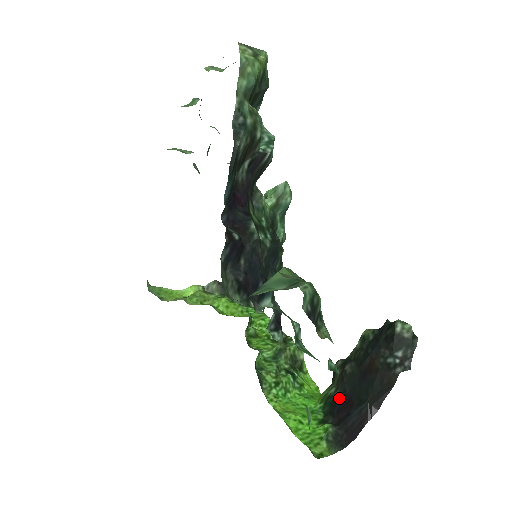
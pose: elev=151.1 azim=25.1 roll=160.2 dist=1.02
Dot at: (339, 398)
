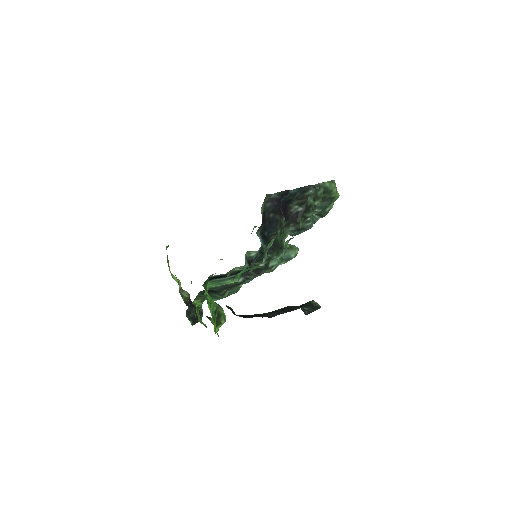
Dot at: occluded
